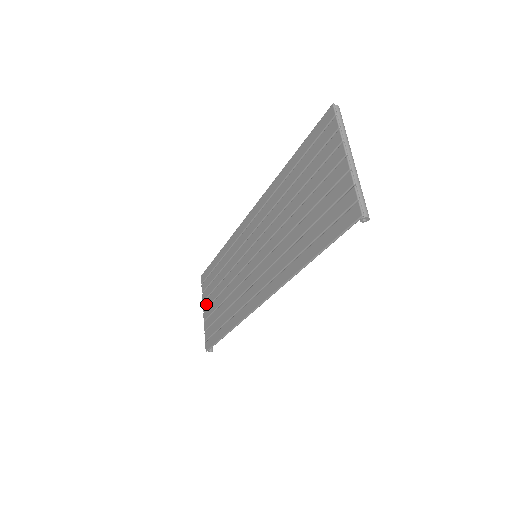
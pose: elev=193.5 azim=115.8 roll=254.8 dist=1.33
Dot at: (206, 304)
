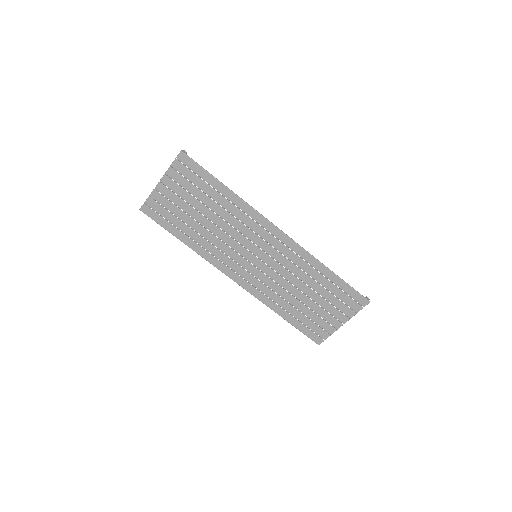
Dot at: (171, 185)
